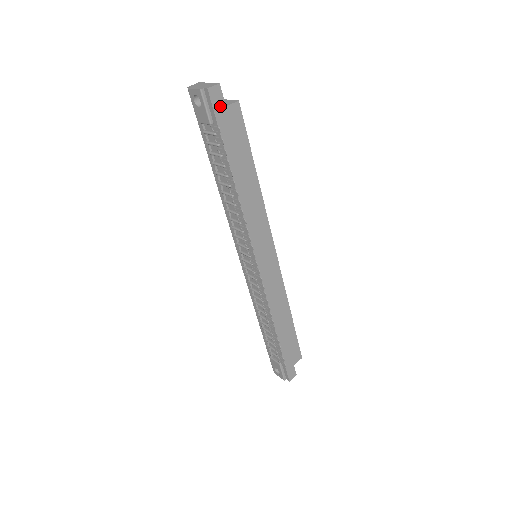
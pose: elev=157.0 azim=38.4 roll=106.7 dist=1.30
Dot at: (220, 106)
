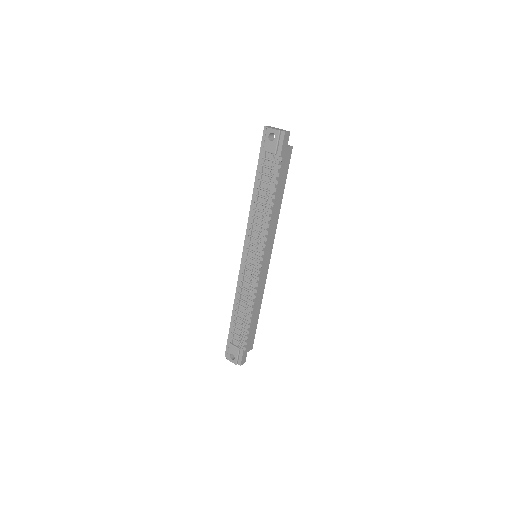
Dot at: (285, 145)
